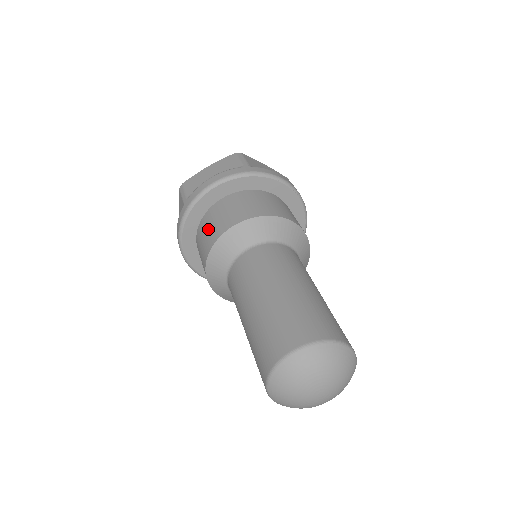
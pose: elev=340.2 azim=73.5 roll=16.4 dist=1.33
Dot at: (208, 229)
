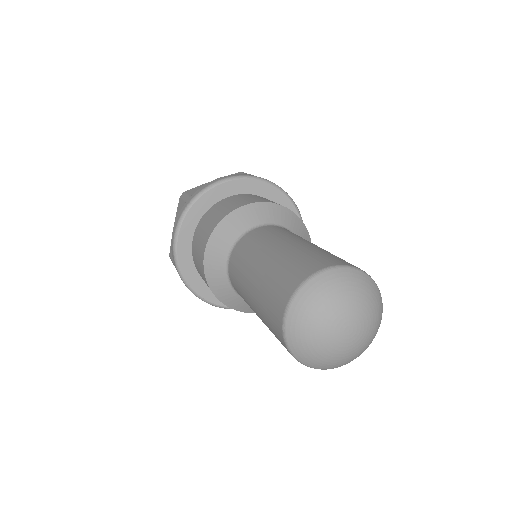
Dot at: (211, 217)
